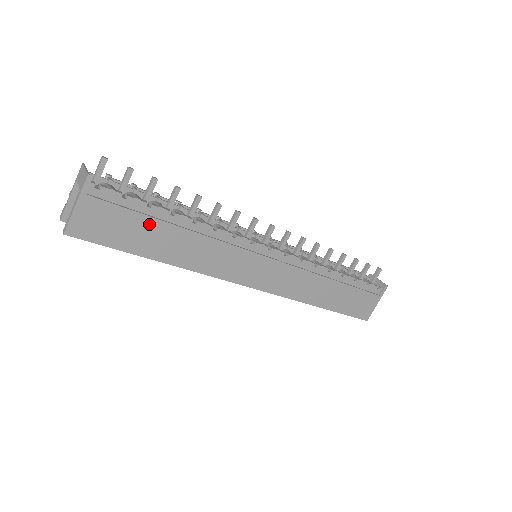
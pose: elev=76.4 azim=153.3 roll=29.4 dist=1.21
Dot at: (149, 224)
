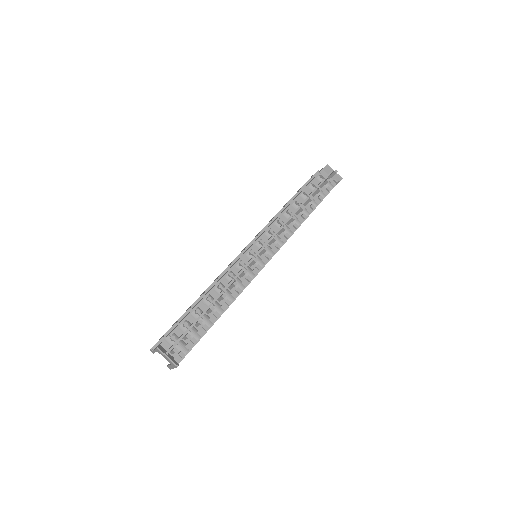
Dot at: (206, 332)
